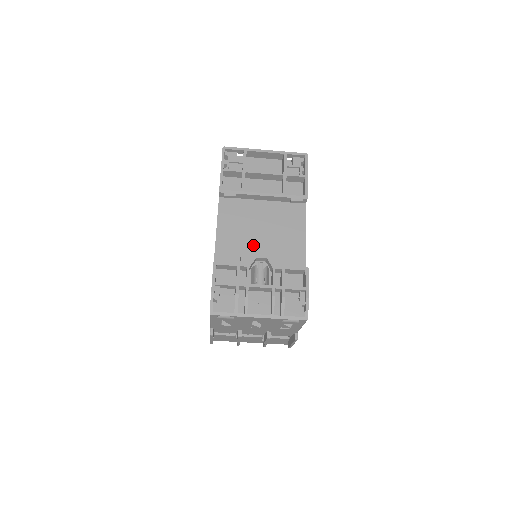
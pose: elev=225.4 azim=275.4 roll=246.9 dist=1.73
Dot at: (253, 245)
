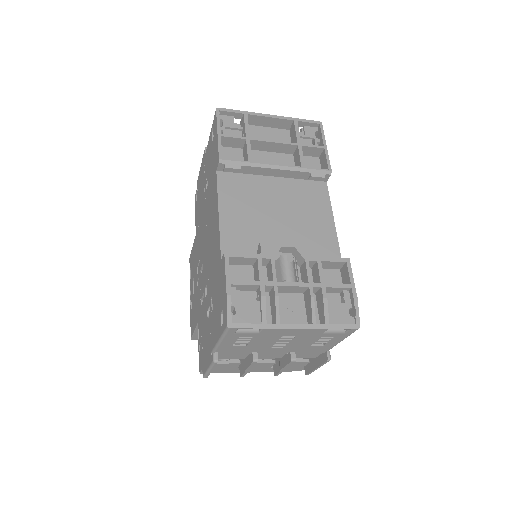
Dot at: (270, 232)
